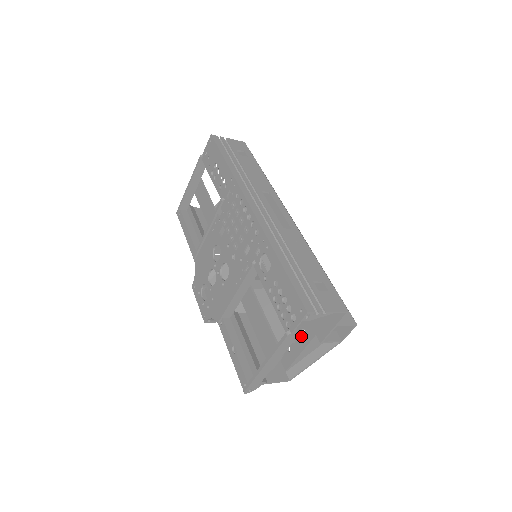
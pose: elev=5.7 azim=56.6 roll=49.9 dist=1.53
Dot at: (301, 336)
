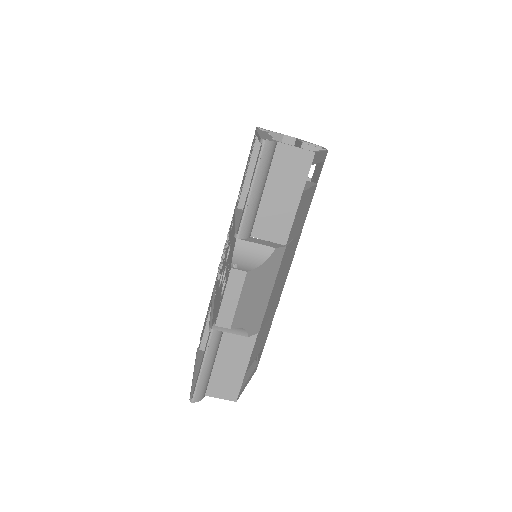
Dot at: occluded
